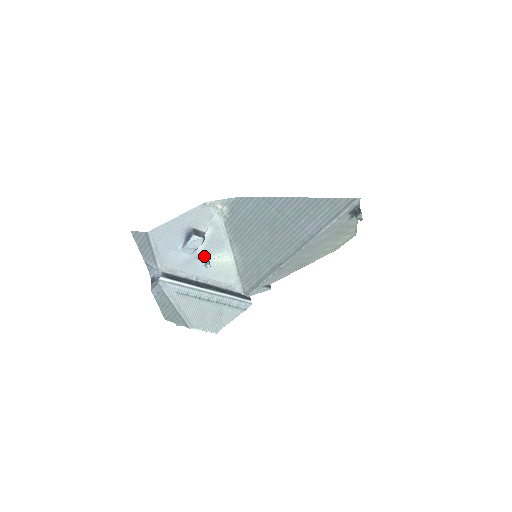
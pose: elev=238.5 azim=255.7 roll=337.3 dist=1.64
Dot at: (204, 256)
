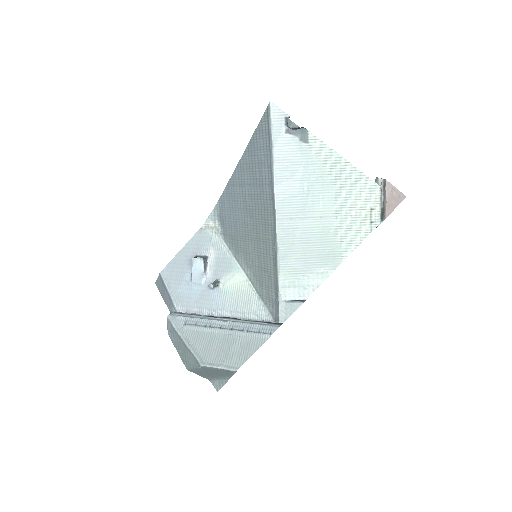
Dot at: occluded
